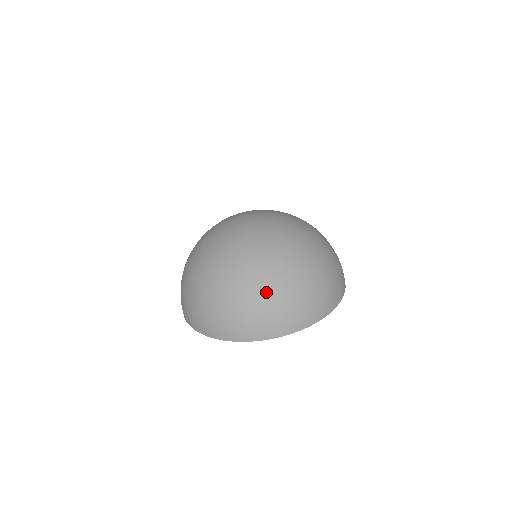
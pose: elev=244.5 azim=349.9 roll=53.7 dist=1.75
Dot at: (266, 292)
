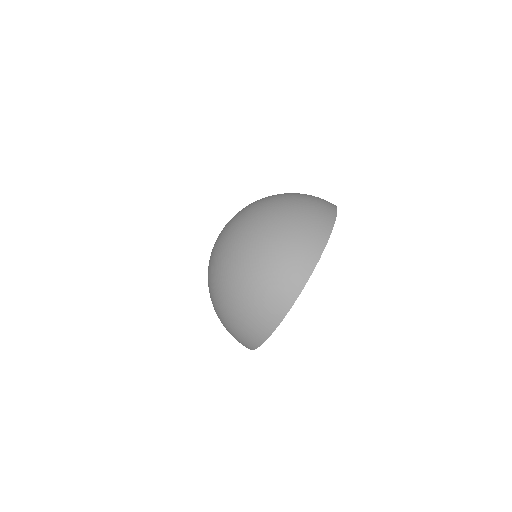
Dot at: (244, 290)
